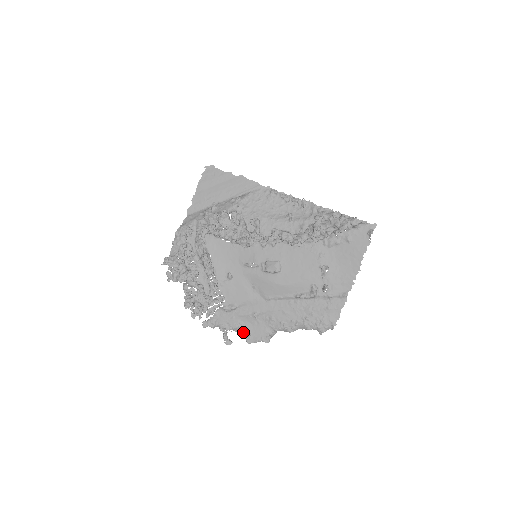
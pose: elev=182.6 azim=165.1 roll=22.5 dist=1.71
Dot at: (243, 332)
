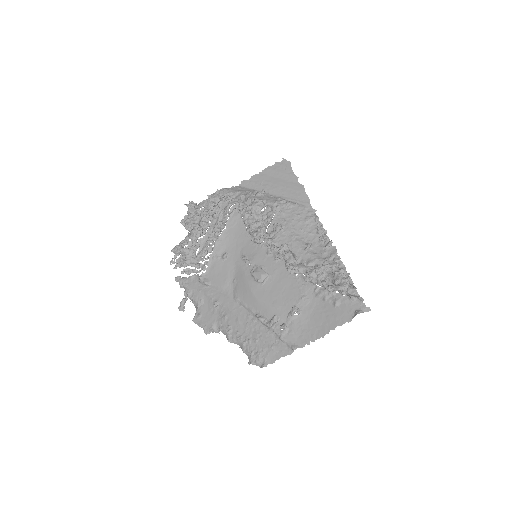
Dot at: (197, 309)
